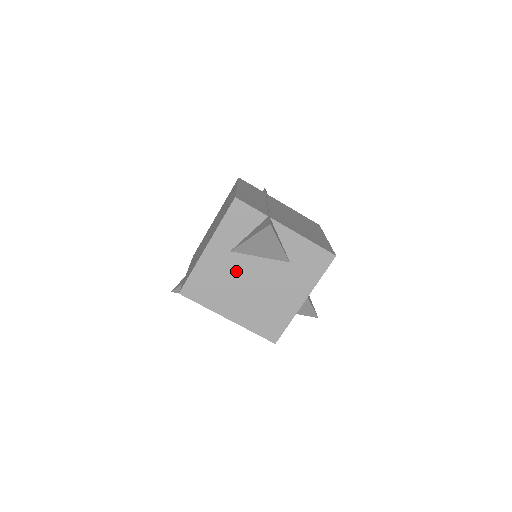
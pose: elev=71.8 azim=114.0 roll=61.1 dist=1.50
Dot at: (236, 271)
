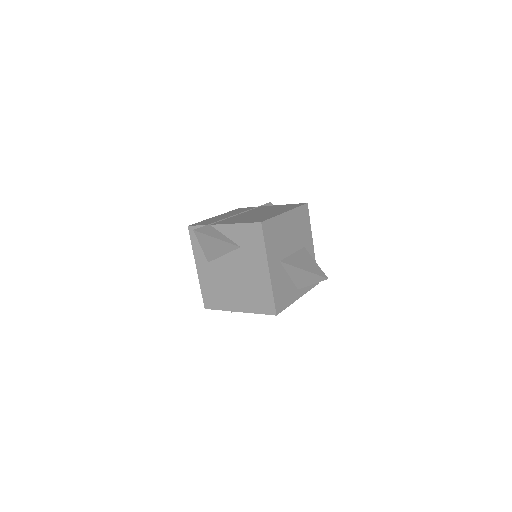
Dot at: (219, 274)
